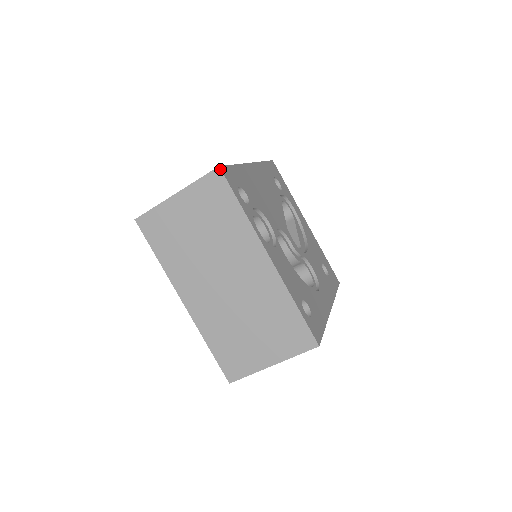
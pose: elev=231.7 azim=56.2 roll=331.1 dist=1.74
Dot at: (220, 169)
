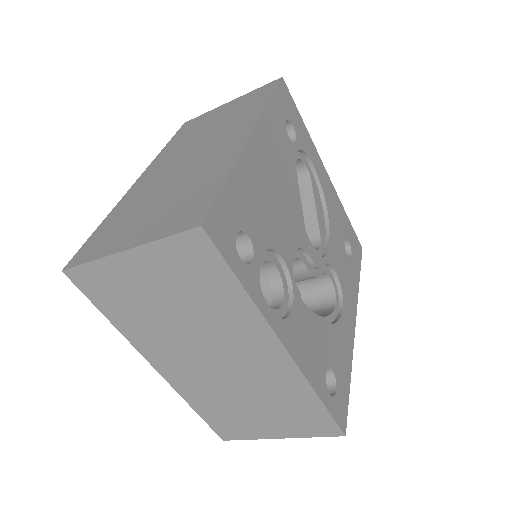
Dot at: (203, 230)
